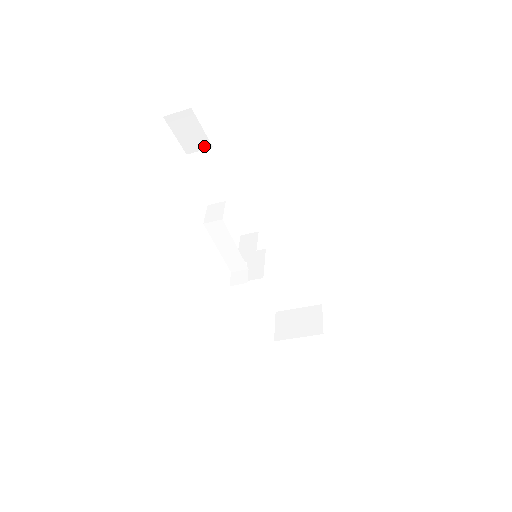
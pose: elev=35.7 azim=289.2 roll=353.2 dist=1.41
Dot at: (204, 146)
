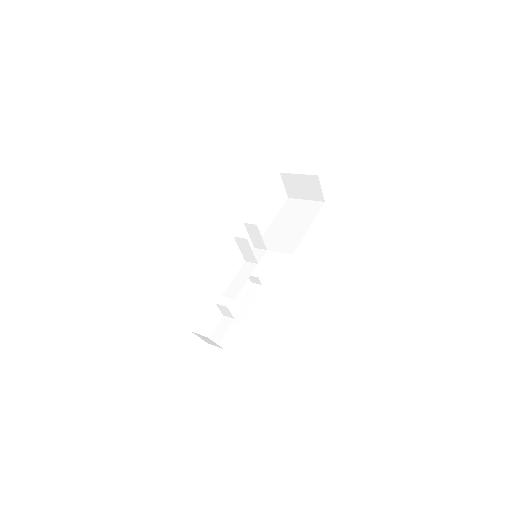
Dot at: occluded
